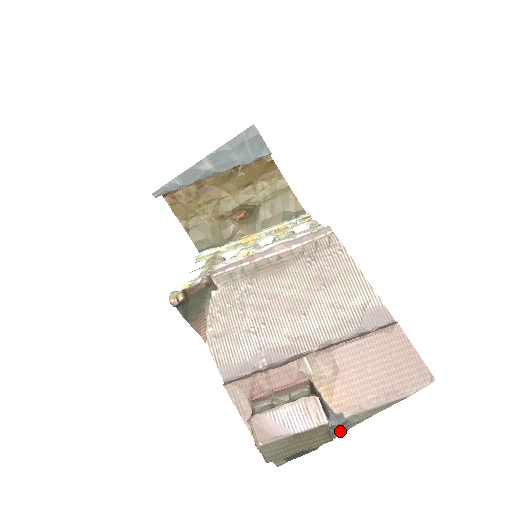
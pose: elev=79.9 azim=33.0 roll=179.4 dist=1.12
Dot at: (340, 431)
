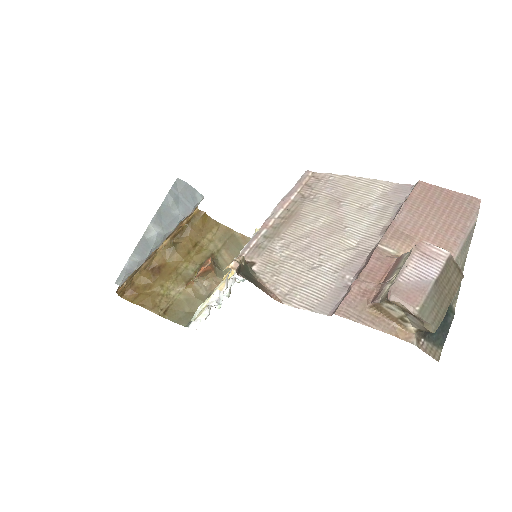
Dot at: occluded
